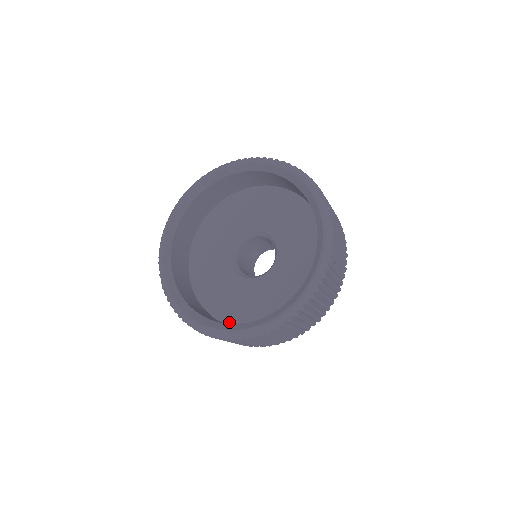
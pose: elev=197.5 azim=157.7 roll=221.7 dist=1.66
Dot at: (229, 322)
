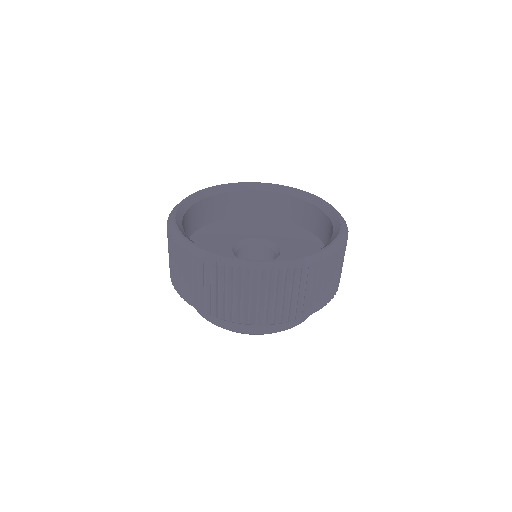
Dot at: occluded
